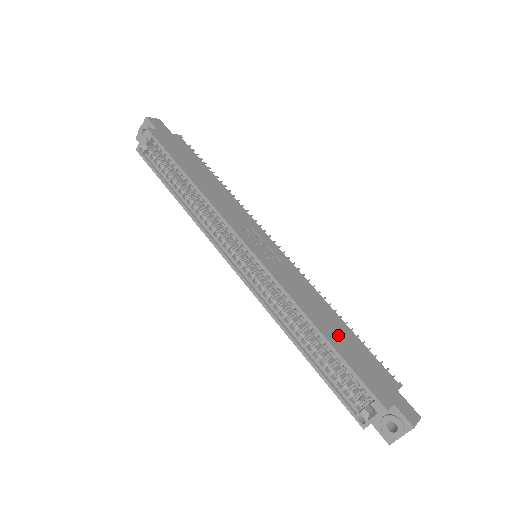
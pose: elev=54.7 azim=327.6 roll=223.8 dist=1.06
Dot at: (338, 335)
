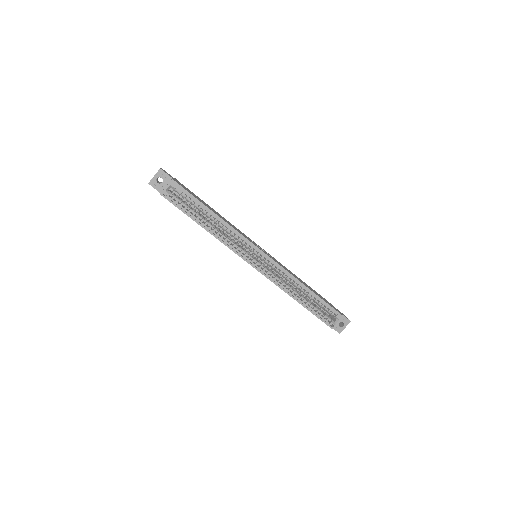
Dot at: (311, 289)
